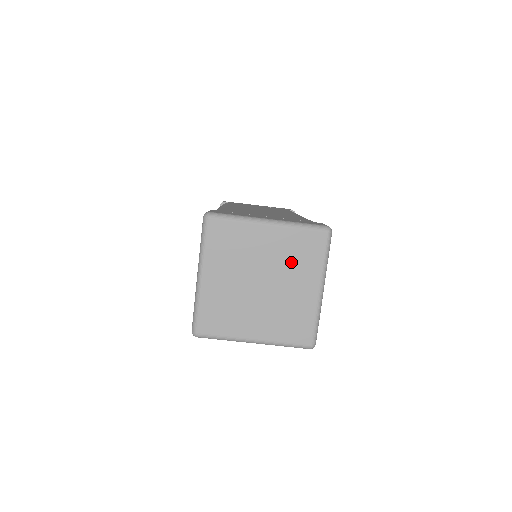
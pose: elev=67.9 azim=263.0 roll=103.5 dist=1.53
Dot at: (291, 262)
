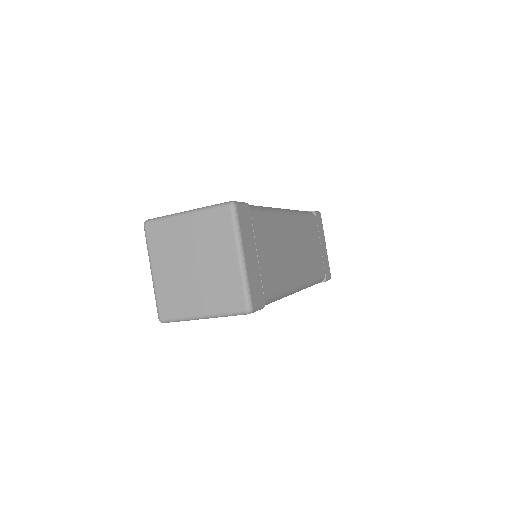
Dot at: (210, 240)
